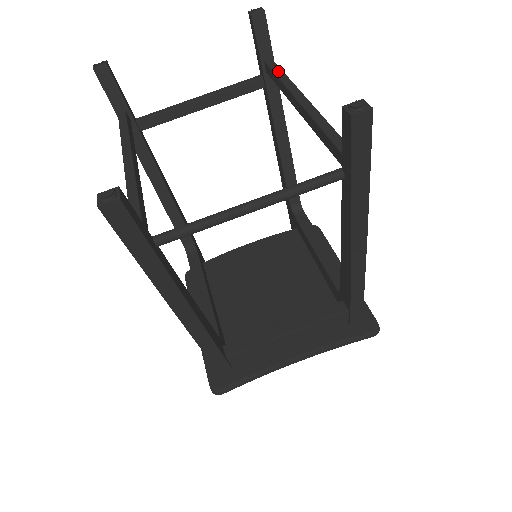
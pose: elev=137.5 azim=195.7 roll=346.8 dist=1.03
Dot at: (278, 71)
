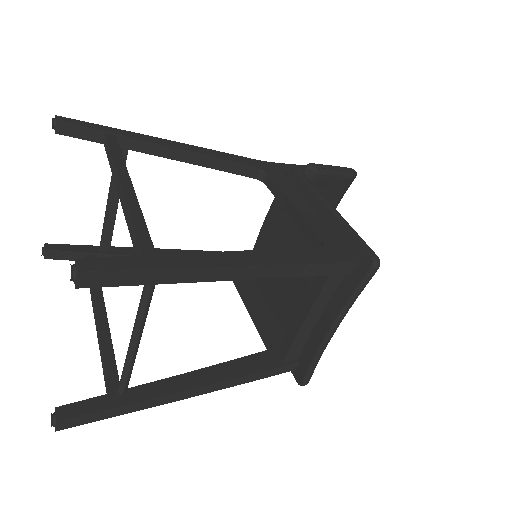
Dot at: (107, 152)
